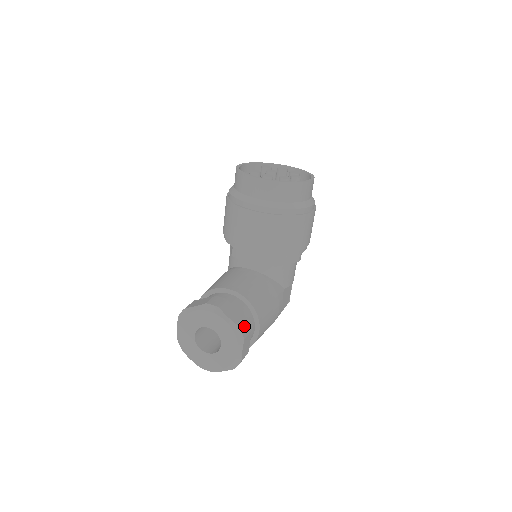
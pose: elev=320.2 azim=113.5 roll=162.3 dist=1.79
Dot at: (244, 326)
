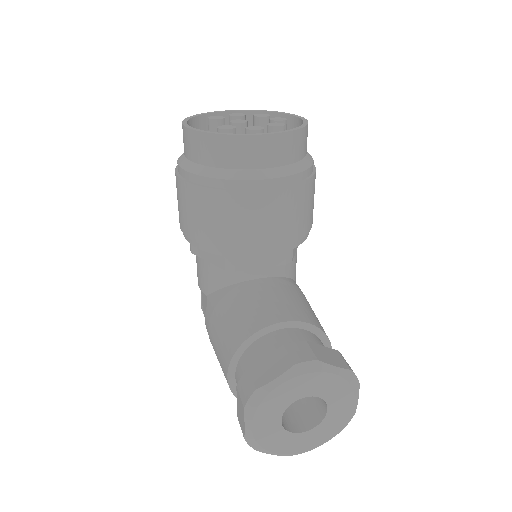
Dot at: (348, 365)
